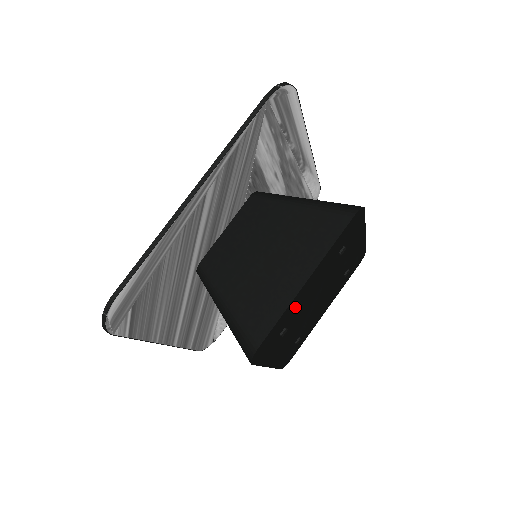
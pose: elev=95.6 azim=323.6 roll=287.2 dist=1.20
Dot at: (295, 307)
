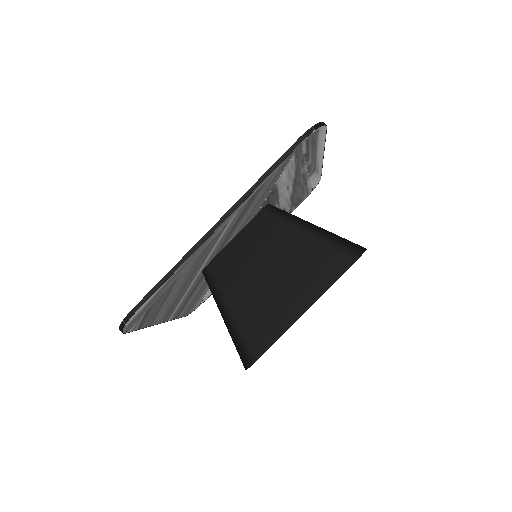
Dot at: occluded
